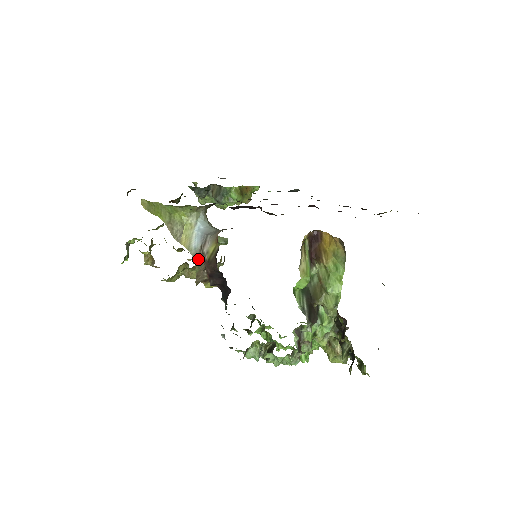
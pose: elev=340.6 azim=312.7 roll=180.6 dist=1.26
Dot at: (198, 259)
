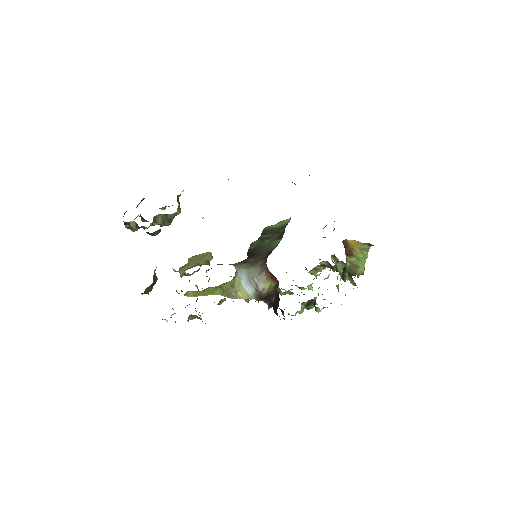
Dot at: (258, 298)
